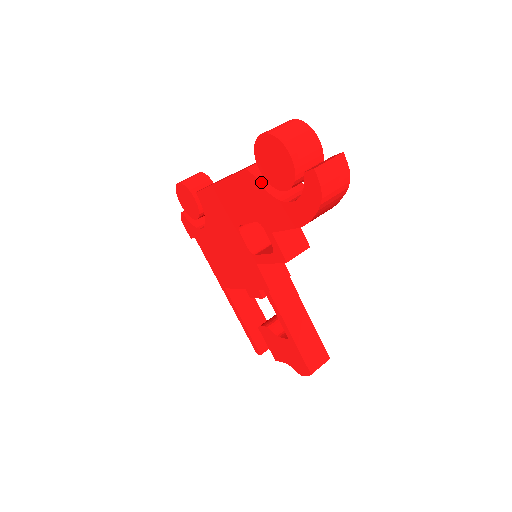
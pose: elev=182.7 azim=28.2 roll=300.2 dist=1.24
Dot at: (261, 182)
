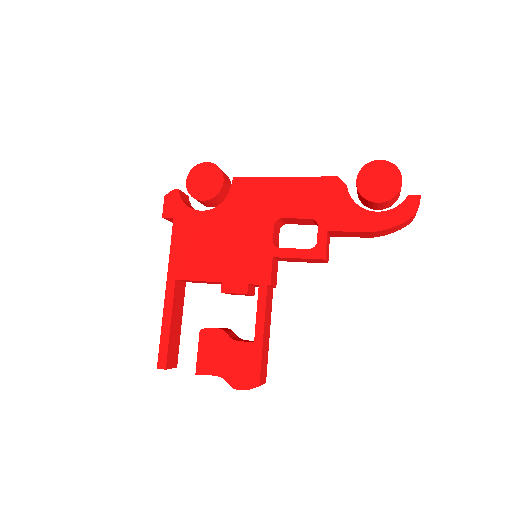
Dot at: occluded
